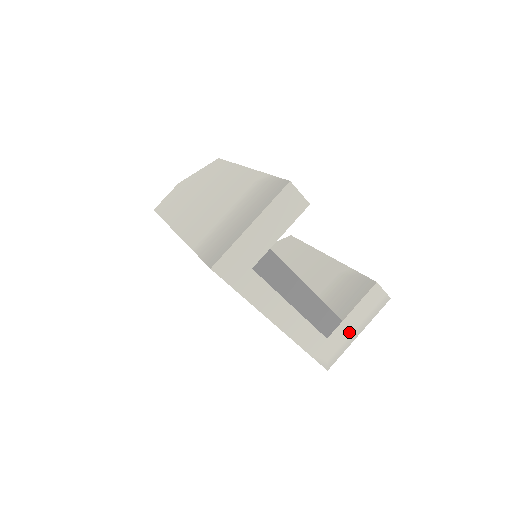
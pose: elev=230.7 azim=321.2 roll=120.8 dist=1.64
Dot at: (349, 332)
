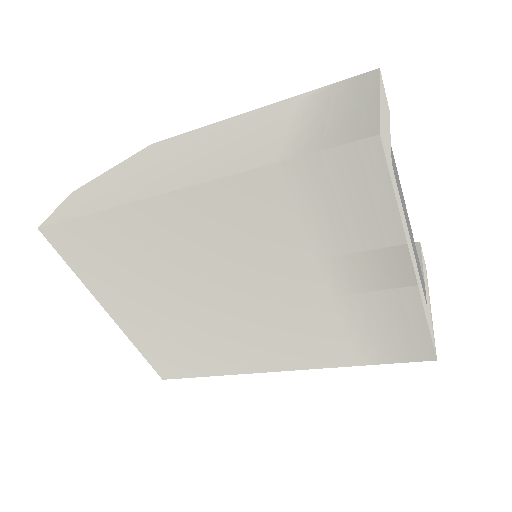
Dot at: (428, 303)
